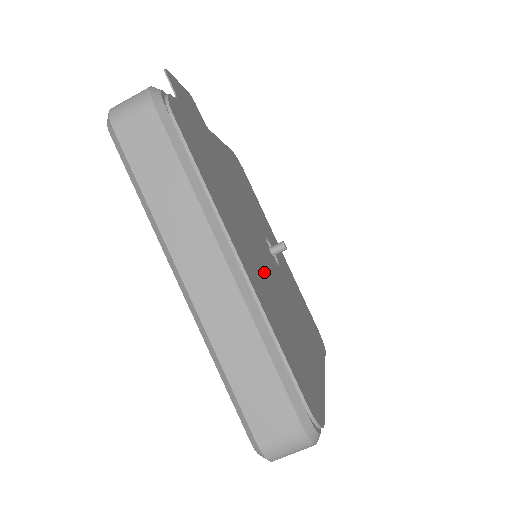
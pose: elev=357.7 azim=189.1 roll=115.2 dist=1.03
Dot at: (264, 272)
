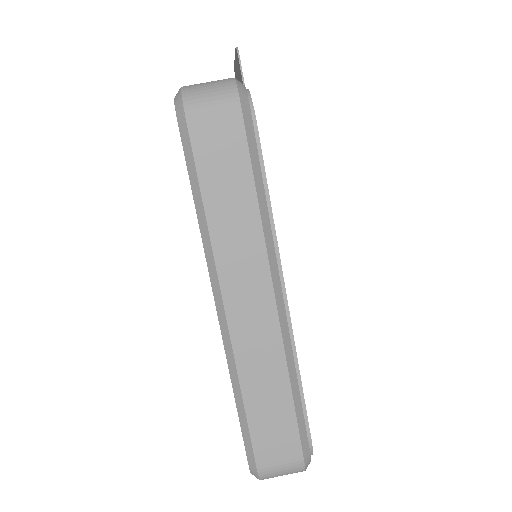
Dot at: occluded
